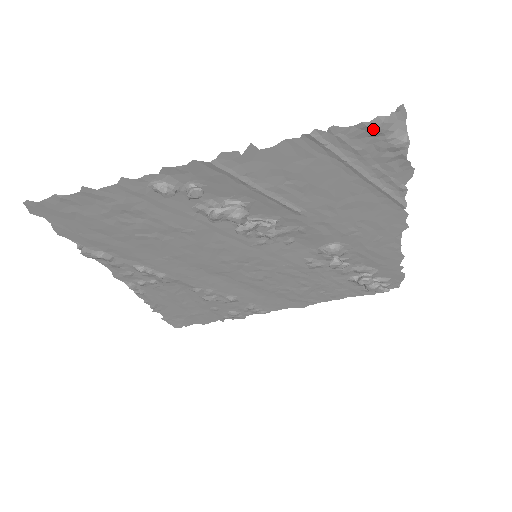
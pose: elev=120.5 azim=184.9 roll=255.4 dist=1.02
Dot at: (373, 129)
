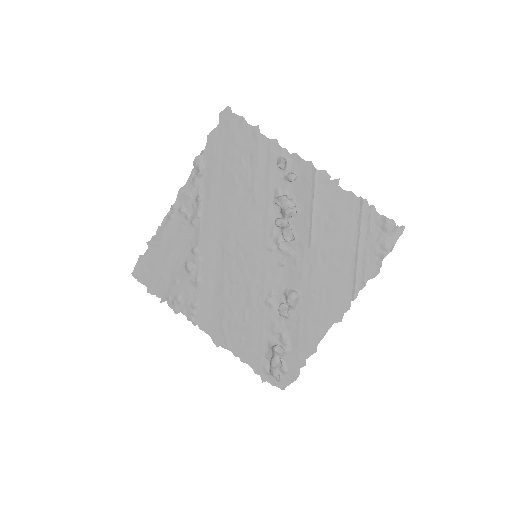
Dot at: (386, 224)
